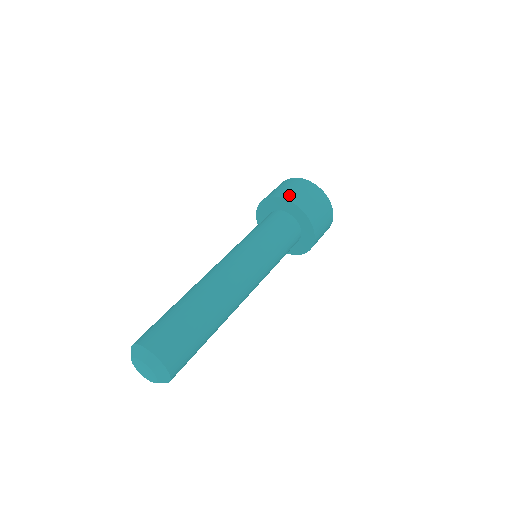
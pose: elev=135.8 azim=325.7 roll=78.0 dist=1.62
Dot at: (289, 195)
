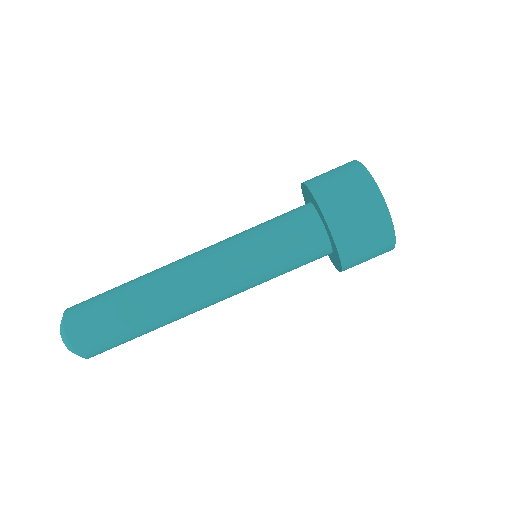
Dot at: (346, 241)
